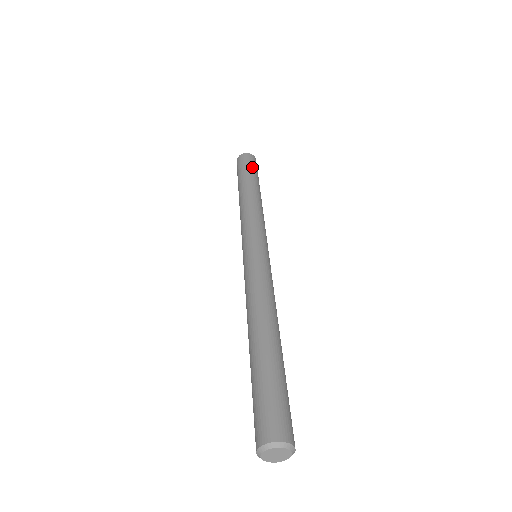
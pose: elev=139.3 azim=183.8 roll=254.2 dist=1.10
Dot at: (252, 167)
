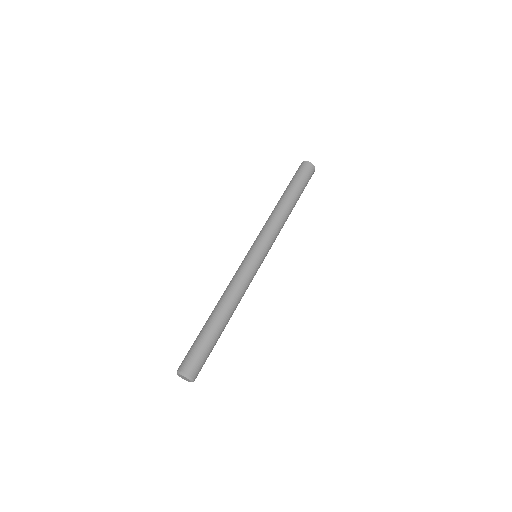
Dot at: (300, 177)
